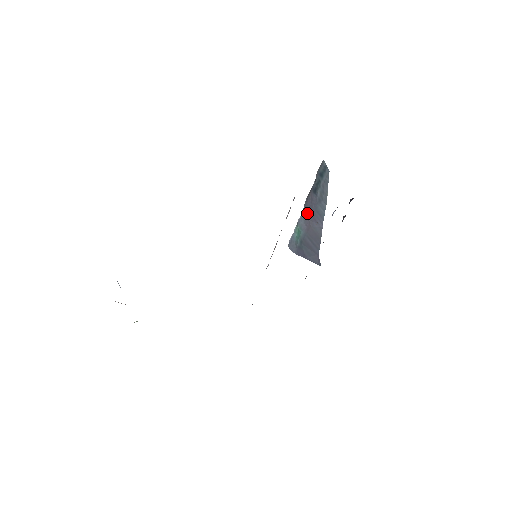
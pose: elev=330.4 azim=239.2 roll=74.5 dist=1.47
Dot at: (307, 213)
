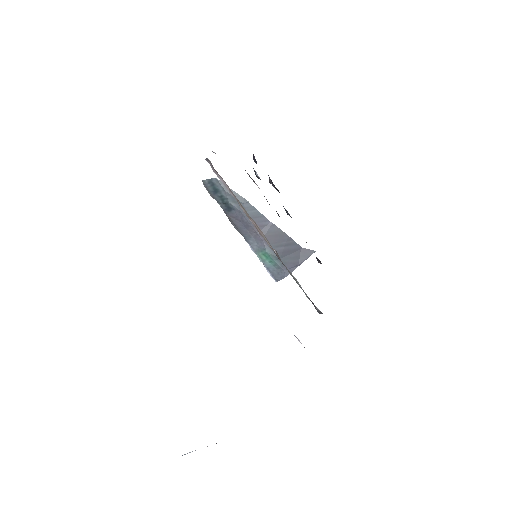
Dot at: (249, 233)
